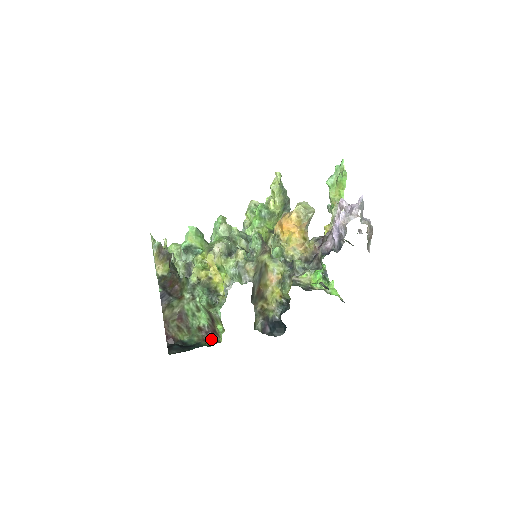
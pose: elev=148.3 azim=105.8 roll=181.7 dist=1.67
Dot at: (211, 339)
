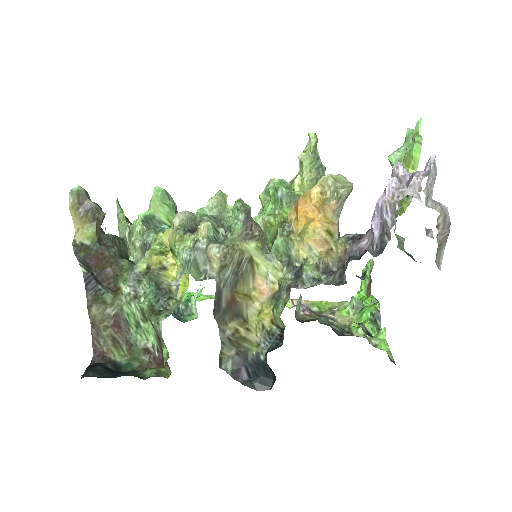
Dot at: (151, 368)
